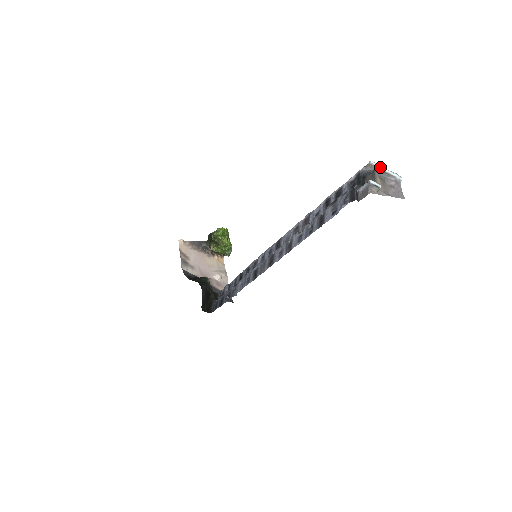
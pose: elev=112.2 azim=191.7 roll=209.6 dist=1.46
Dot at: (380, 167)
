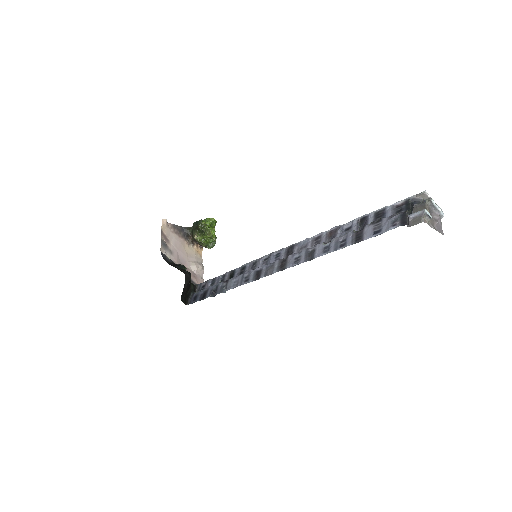
Dot at: (431, 199)
